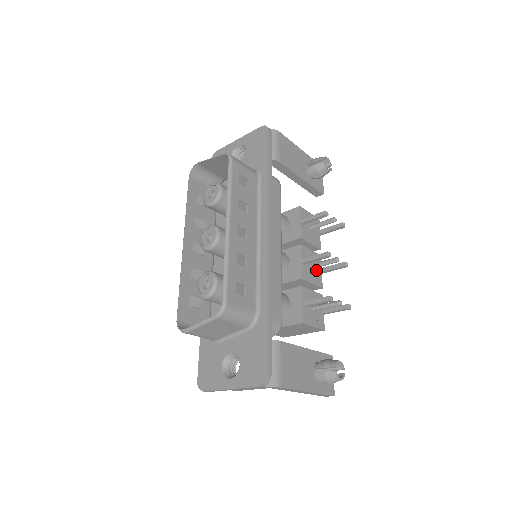
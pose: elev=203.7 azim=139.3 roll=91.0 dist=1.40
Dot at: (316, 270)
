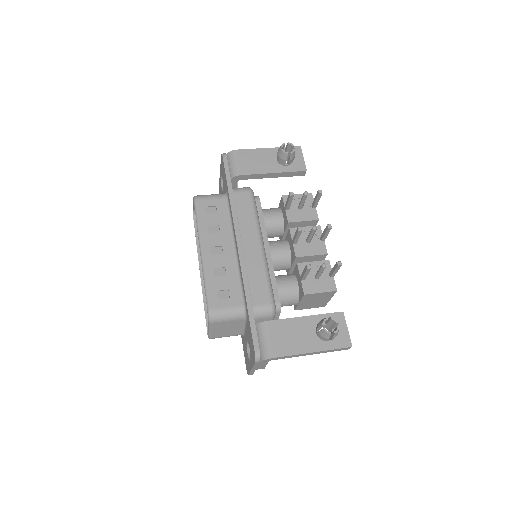
Dot at: (315, 241)
